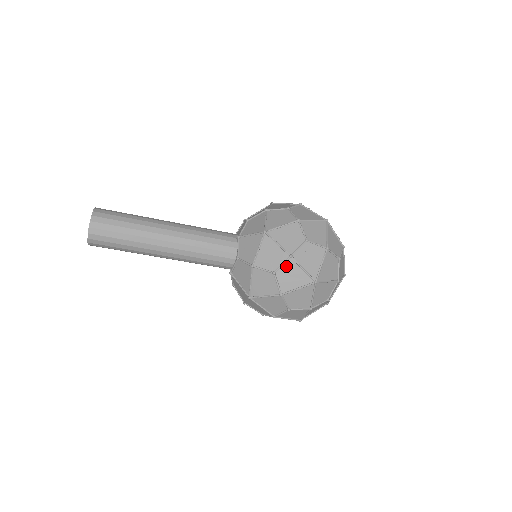
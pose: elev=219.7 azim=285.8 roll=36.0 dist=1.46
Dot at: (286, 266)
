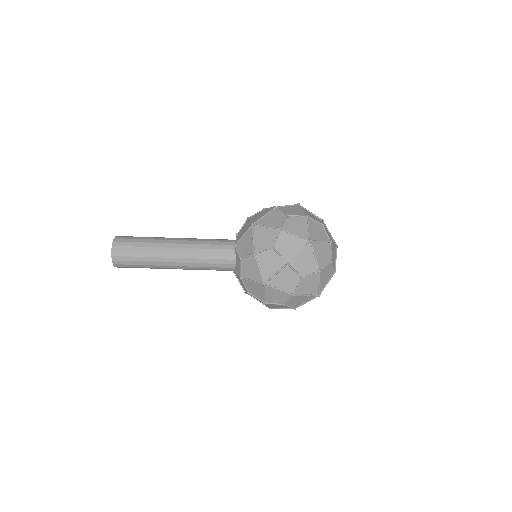
Dot at: occluded
